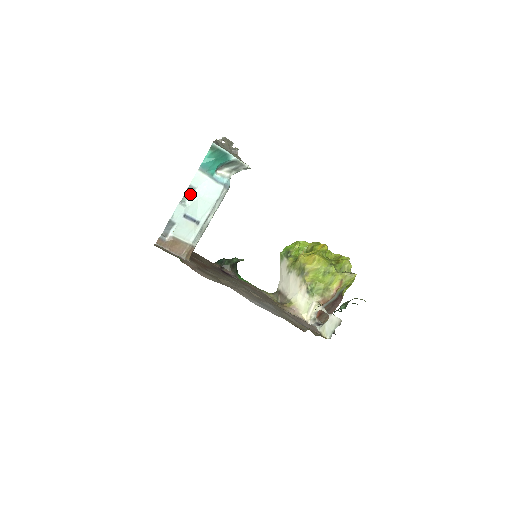
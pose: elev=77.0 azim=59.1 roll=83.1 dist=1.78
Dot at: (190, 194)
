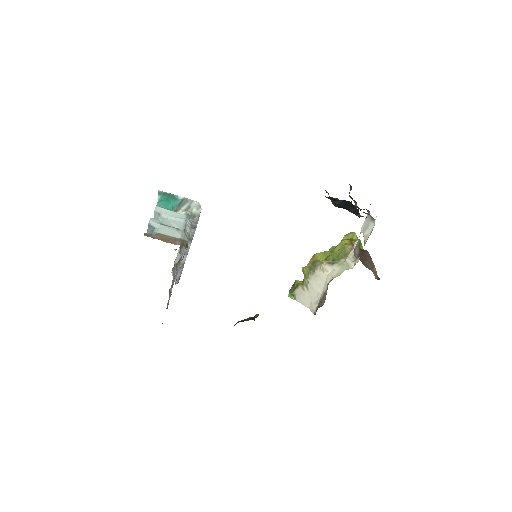
Dot at: (158, 217)
